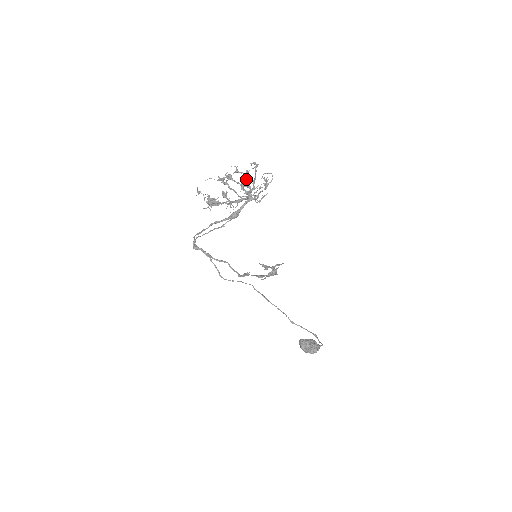
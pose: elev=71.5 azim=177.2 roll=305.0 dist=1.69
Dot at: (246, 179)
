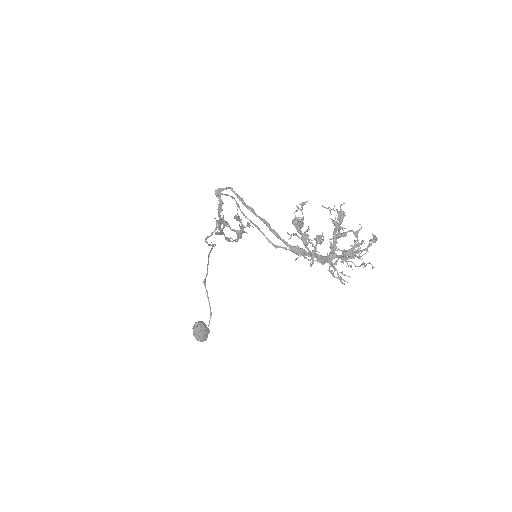
Dot at: (353, 251)
